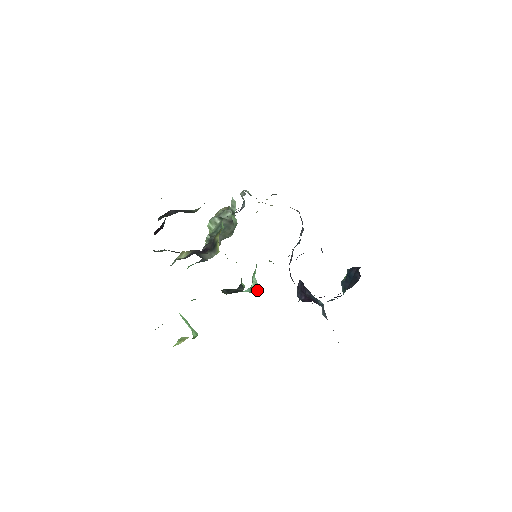
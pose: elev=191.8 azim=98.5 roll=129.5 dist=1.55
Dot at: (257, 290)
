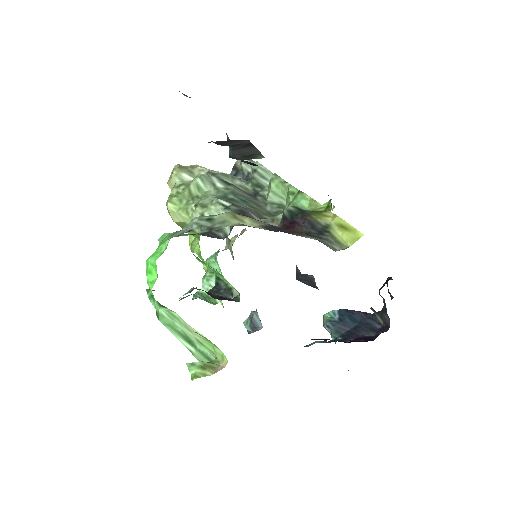
Dot at: (216, 301)
